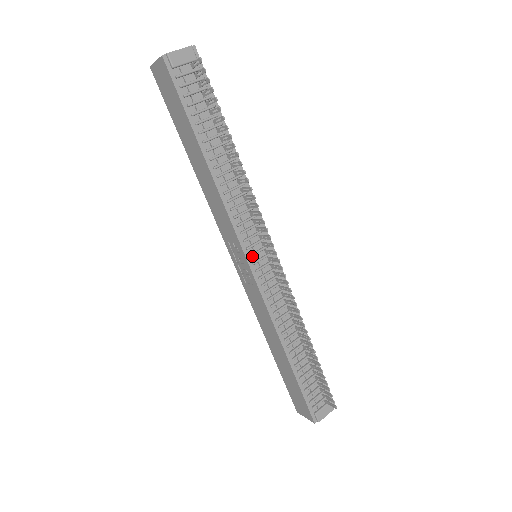
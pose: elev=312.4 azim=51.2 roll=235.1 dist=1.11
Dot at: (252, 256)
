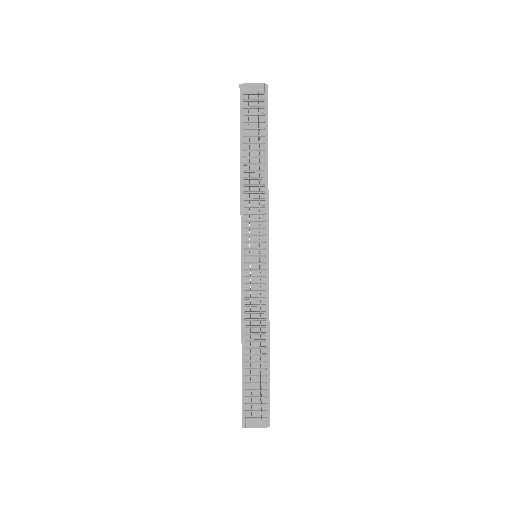
Dot at: (247, 250)
